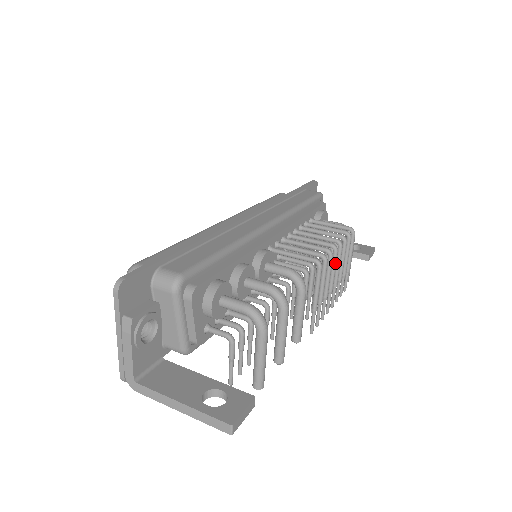
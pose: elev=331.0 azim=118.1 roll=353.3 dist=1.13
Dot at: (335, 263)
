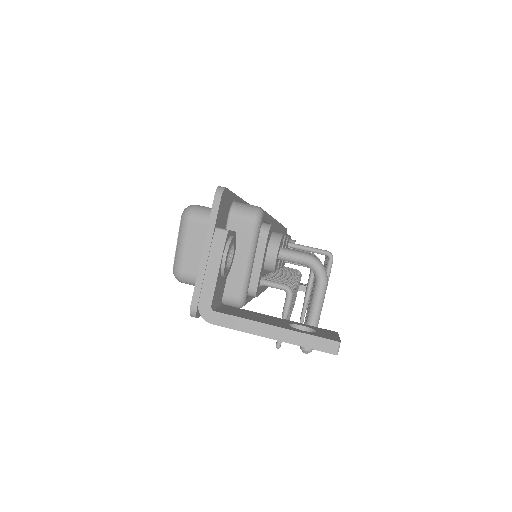
Dot at: occluded
